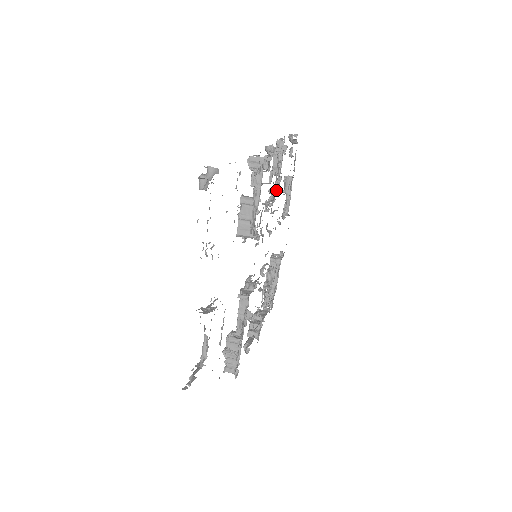
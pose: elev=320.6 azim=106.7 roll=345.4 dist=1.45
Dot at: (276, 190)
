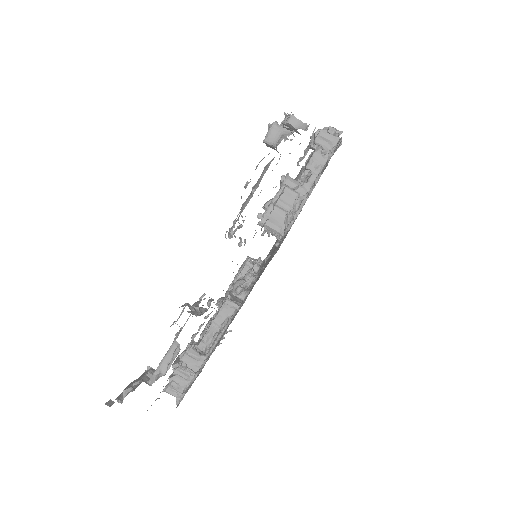
Dot at: occluded
